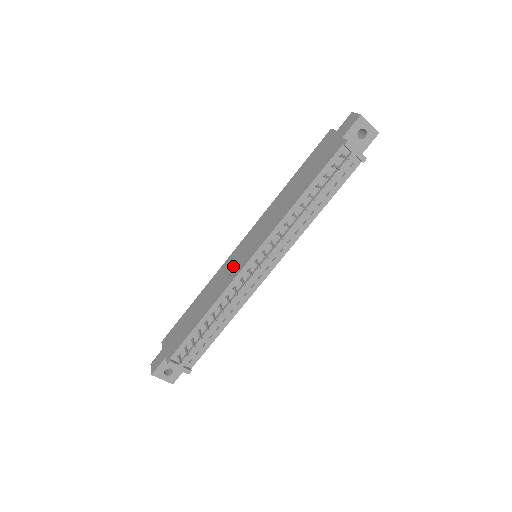
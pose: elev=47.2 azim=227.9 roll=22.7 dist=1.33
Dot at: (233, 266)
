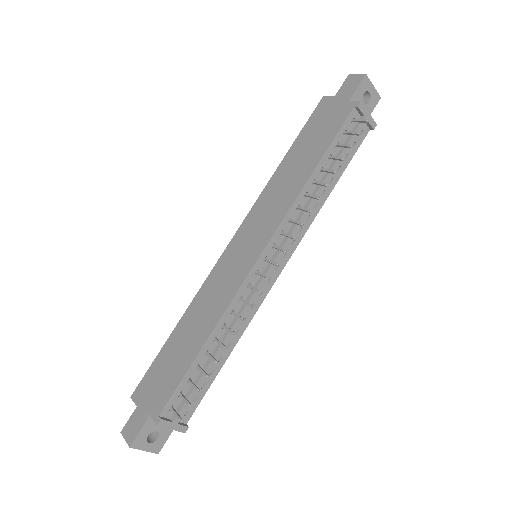
Dot at: (231, 272)
